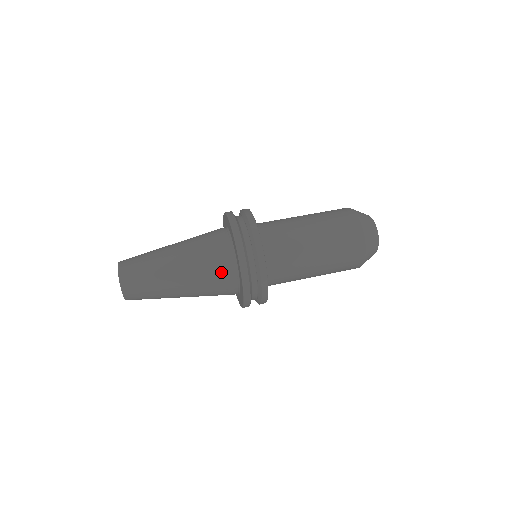
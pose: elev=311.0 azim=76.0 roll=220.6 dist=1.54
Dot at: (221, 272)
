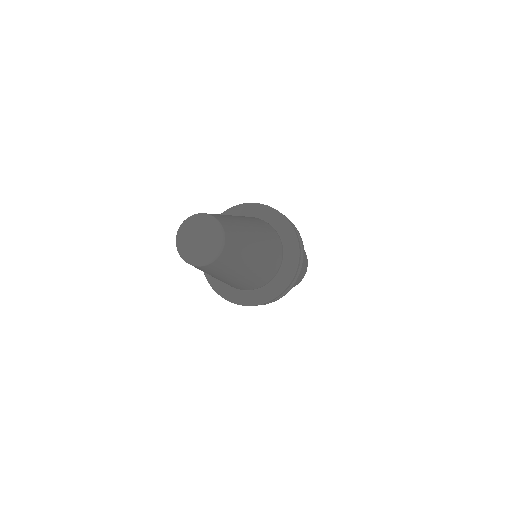
Dot at: (273, 234)
